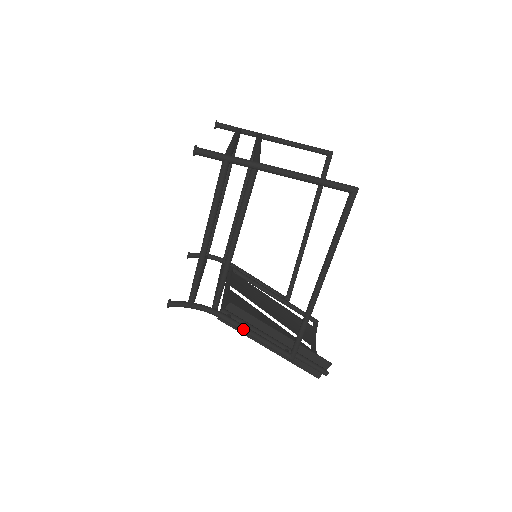
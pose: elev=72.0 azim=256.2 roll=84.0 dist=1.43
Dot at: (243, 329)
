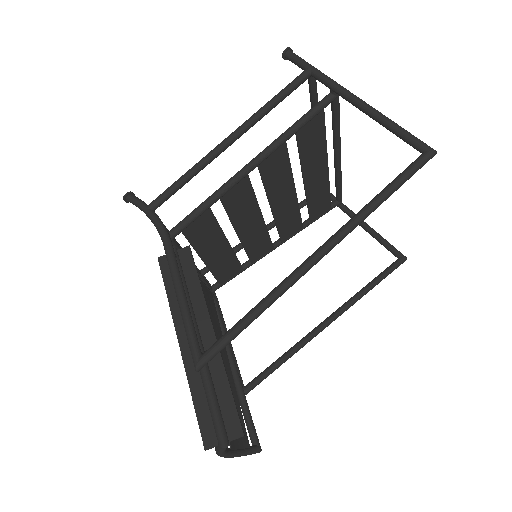
Dot at: (176, 273)
